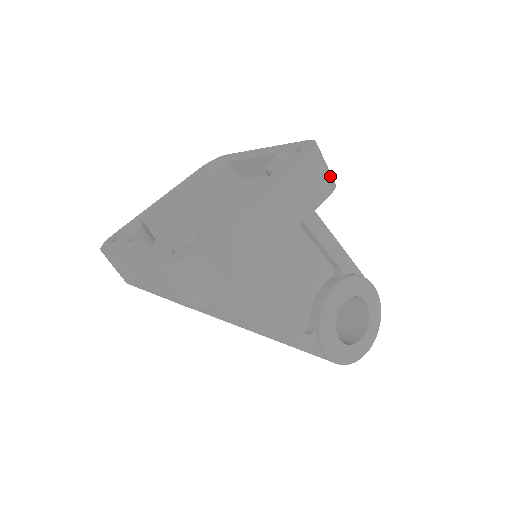
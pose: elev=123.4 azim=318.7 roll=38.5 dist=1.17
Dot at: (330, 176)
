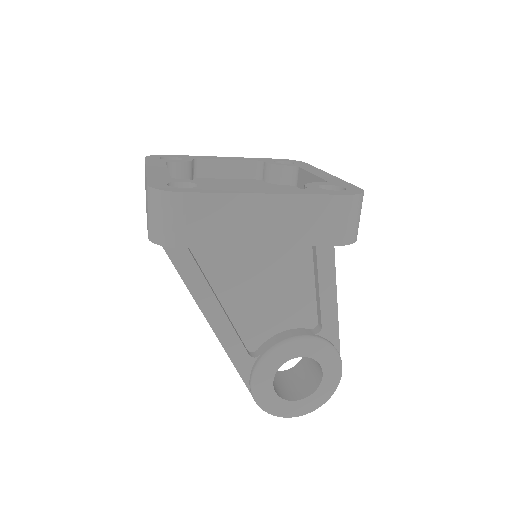
Dot at: (353, 231)
